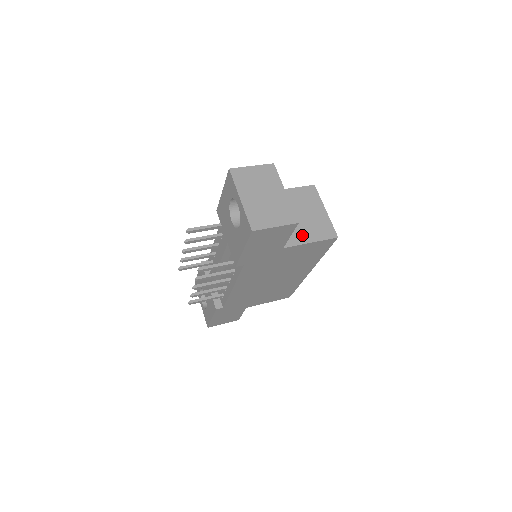
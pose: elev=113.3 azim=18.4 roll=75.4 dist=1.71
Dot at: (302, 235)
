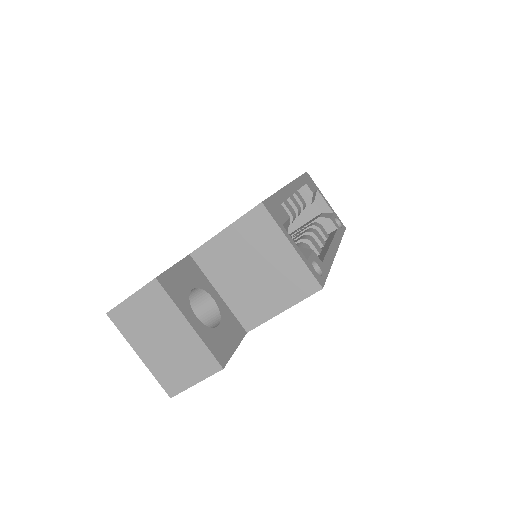
Dot at: (267, 304)
